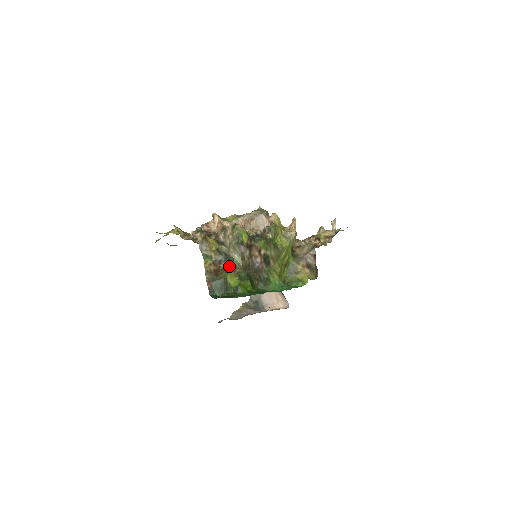
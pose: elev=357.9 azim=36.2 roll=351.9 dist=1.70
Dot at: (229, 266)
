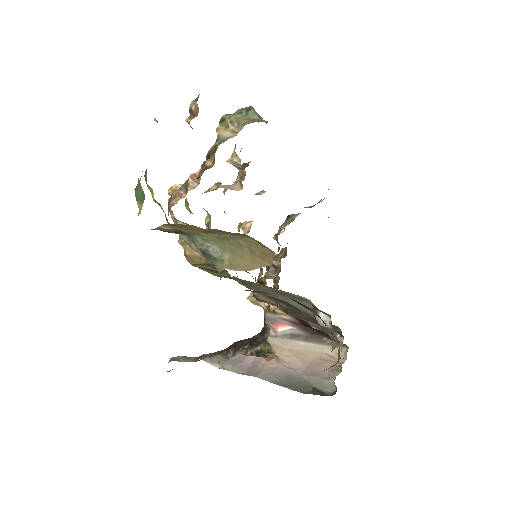
Dot at: occluded
